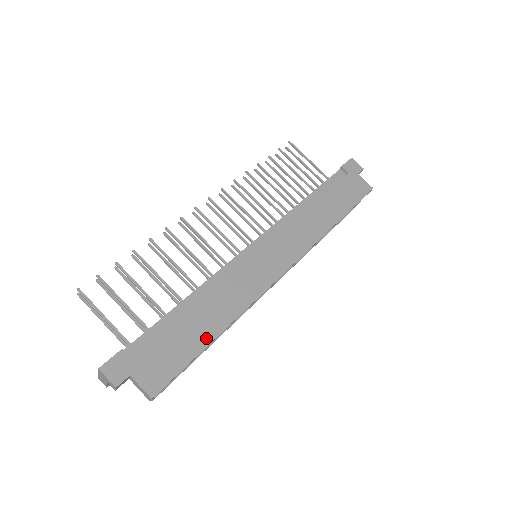
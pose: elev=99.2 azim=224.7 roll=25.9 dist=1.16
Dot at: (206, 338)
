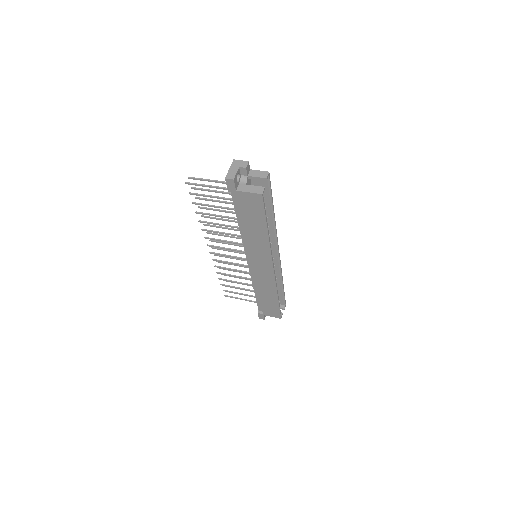
Dot at: (270, 206)
